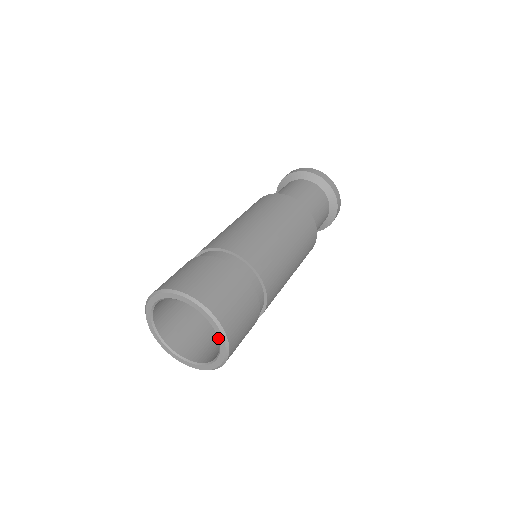
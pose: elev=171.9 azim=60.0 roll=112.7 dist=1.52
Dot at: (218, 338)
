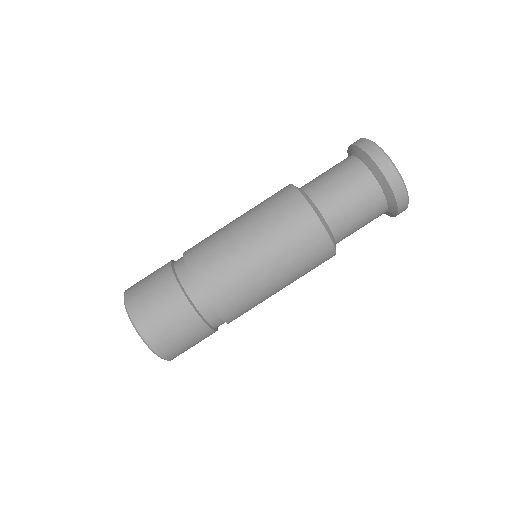
Dot at: occluded
